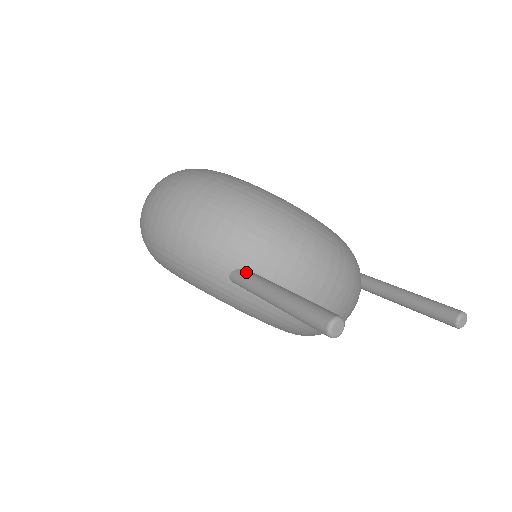
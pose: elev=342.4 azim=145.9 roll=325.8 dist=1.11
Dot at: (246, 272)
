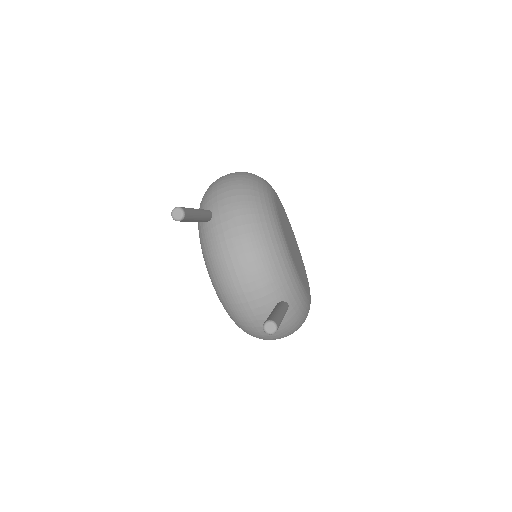
Dot at: (208, 210)
